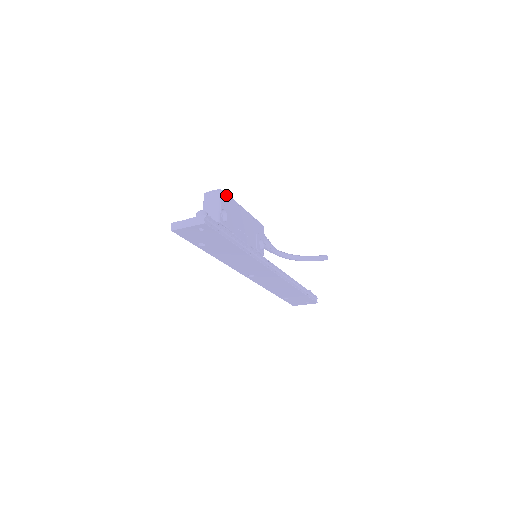
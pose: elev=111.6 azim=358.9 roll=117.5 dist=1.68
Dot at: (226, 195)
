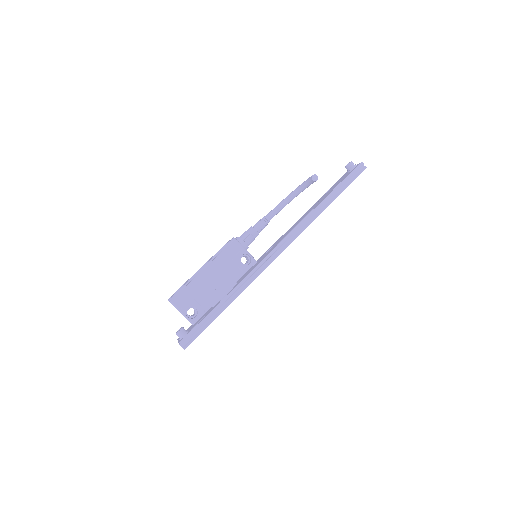
Dot at: (177, 295)
